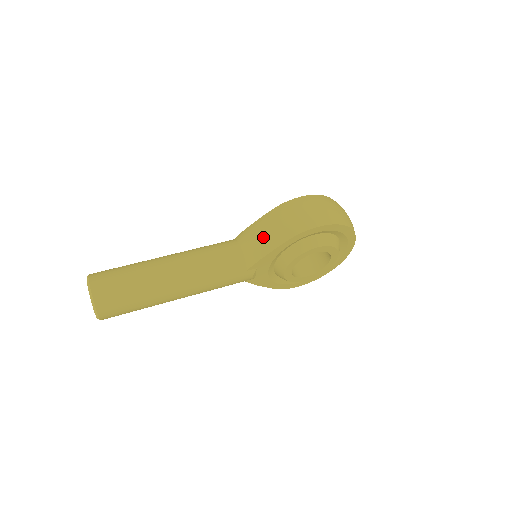
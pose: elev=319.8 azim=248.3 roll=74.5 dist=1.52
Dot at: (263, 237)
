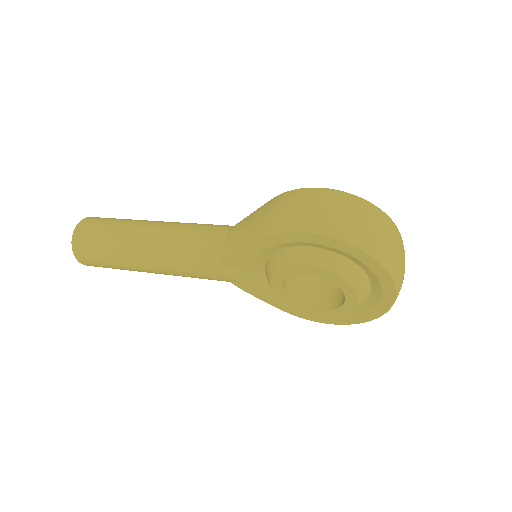
Dot at: (244, 228)
